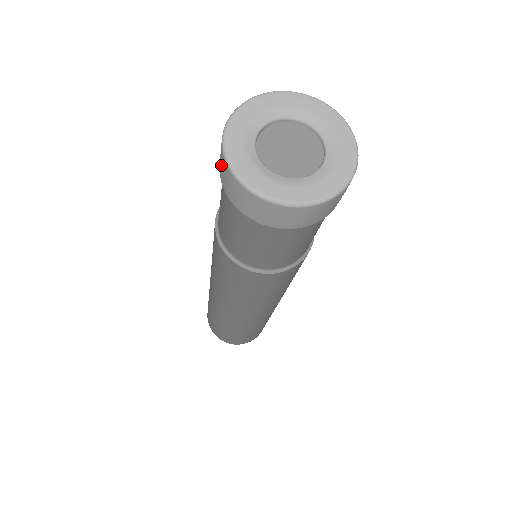
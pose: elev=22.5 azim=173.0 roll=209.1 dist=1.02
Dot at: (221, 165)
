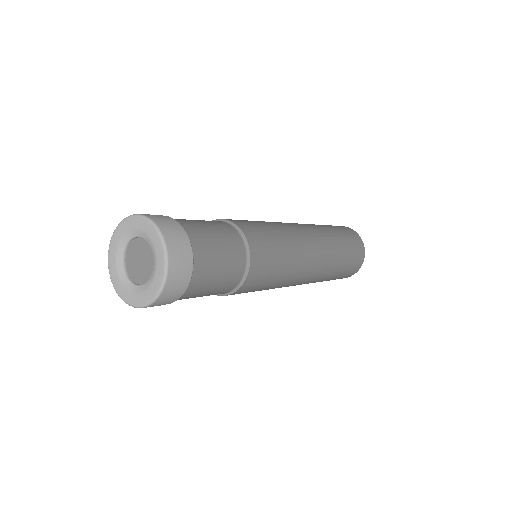
Dot at: occluded
